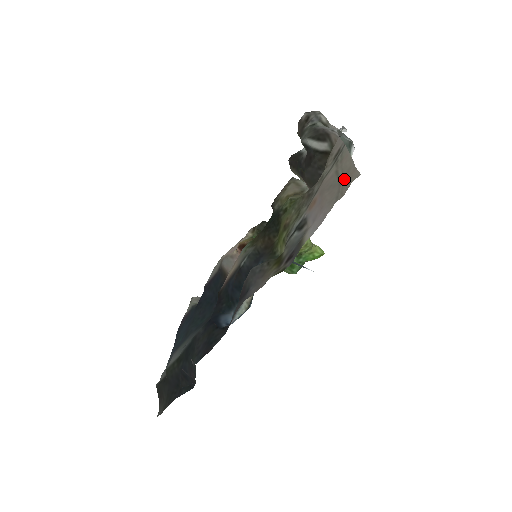
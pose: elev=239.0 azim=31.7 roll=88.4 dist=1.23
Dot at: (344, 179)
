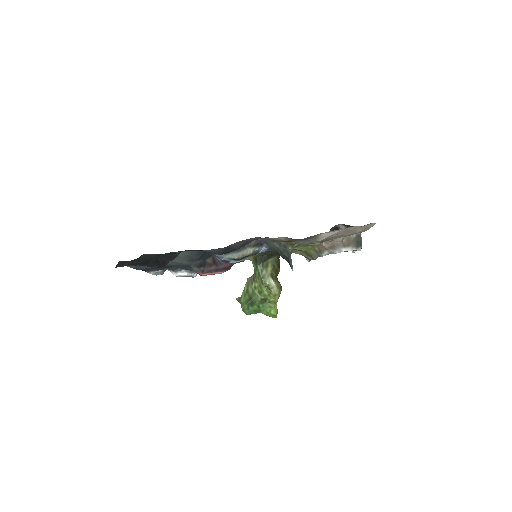
Dot at: (363, 227)
